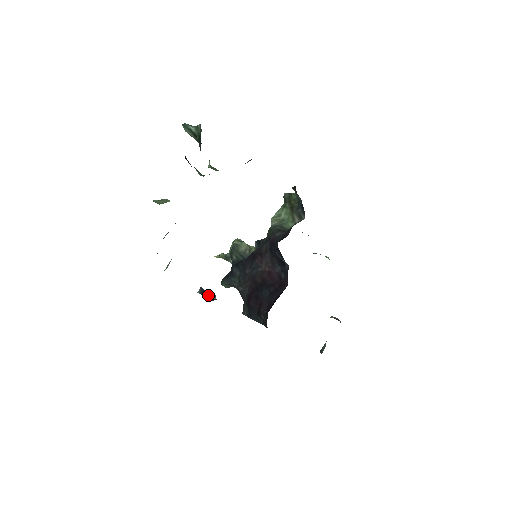
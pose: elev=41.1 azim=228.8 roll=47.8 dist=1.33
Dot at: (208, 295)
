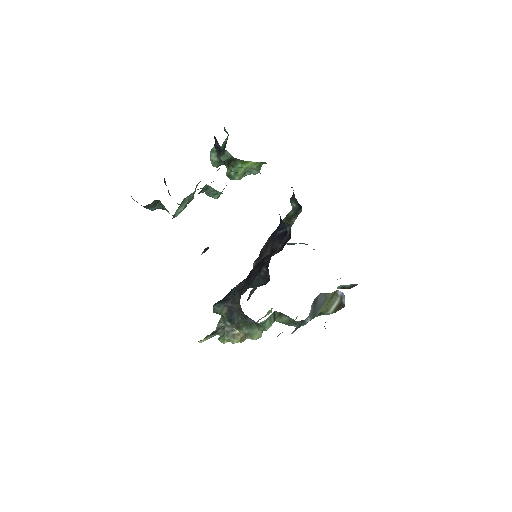
Dot at: occluded
